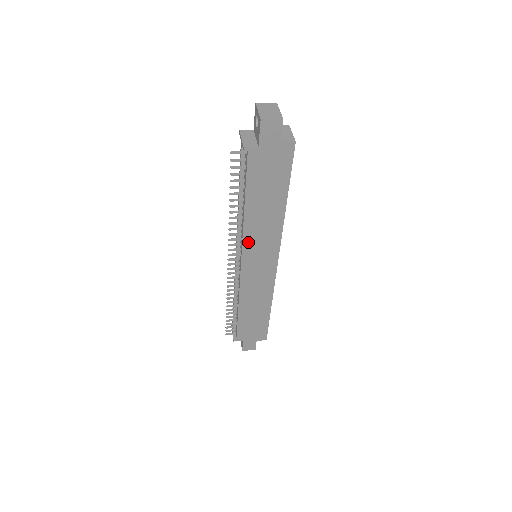
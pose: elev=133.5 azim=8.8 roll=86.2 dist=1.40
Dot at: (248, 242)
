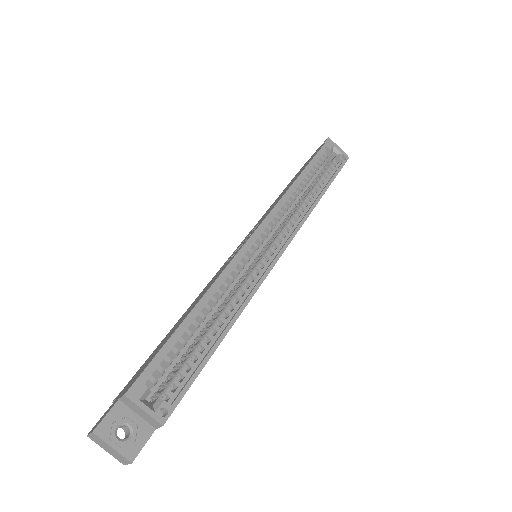
Dot at: occluded
